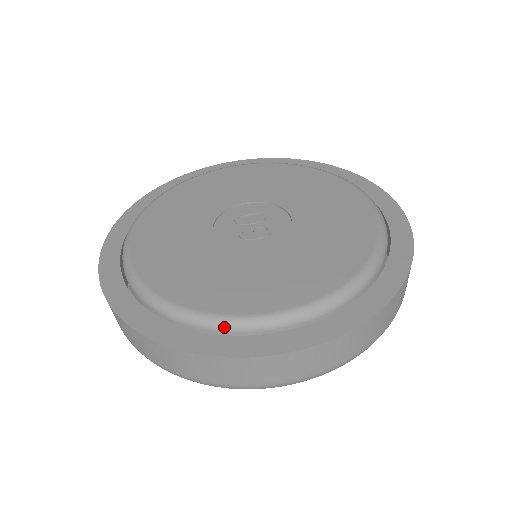
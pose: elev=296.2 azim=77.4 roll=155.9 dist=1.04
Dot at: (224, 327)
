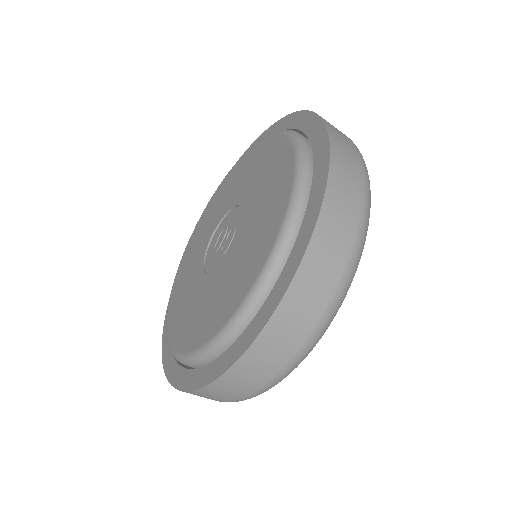
Dot at: (252, 306)
